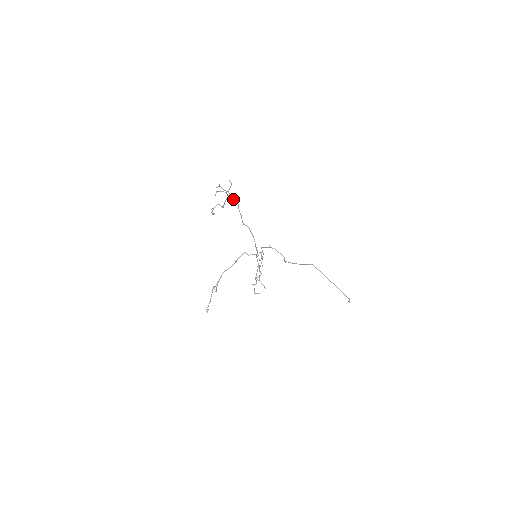
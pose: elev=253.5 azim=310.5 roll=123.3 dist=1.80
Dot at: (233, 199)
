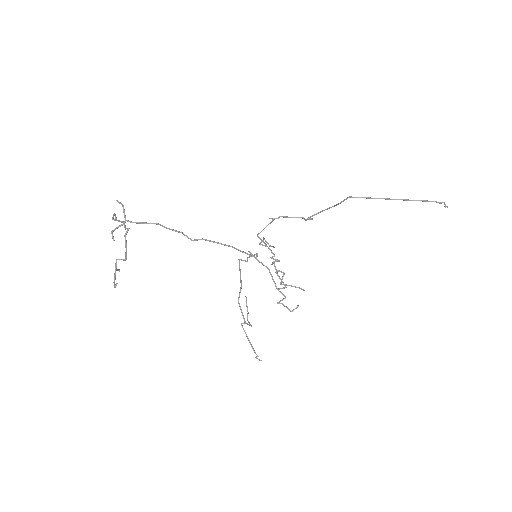
Dot at: occluded
